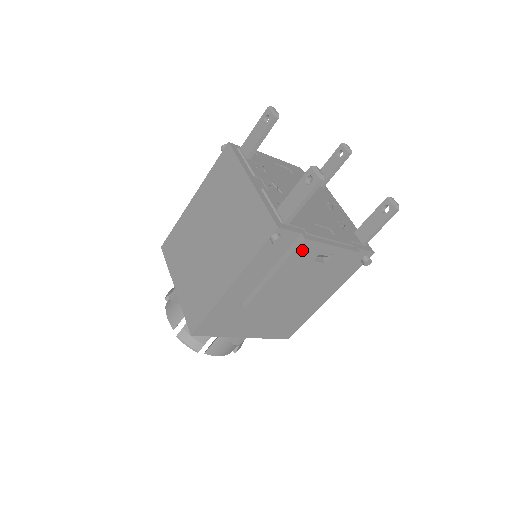
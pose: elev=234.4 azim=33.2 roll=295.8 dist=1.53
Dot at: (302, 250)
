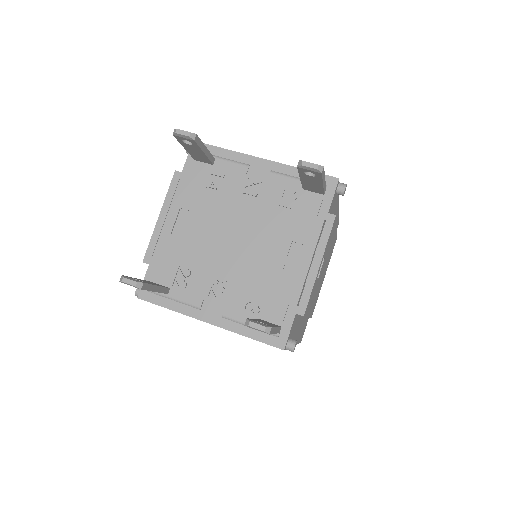
Dot at: (308, 306)
